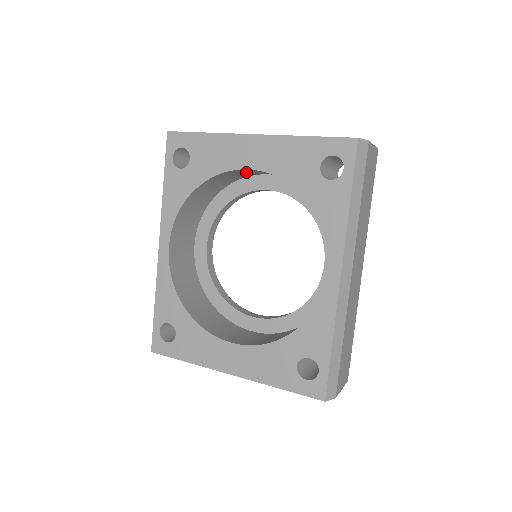
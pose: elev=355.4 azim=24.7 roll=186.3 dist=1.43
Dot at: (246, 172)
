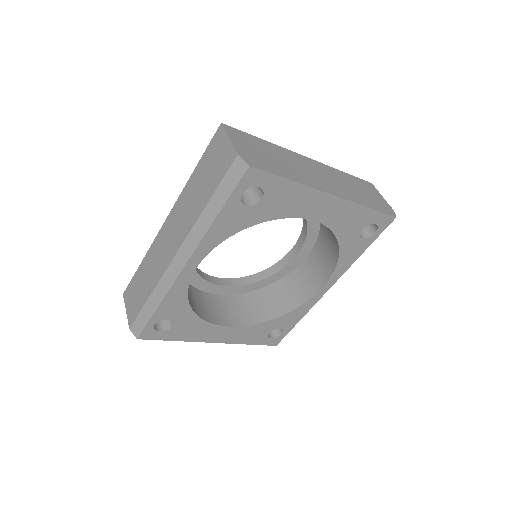
Dot at: occluded
